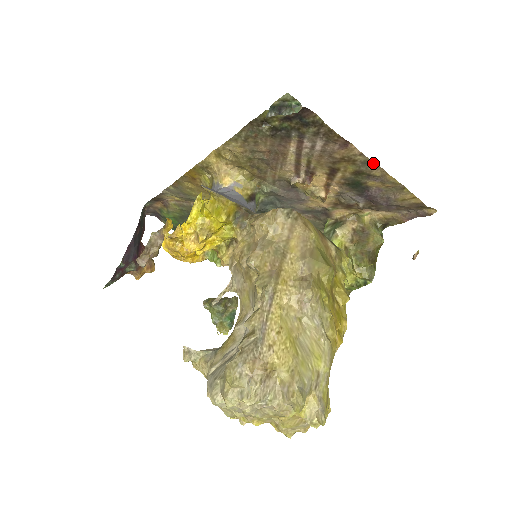
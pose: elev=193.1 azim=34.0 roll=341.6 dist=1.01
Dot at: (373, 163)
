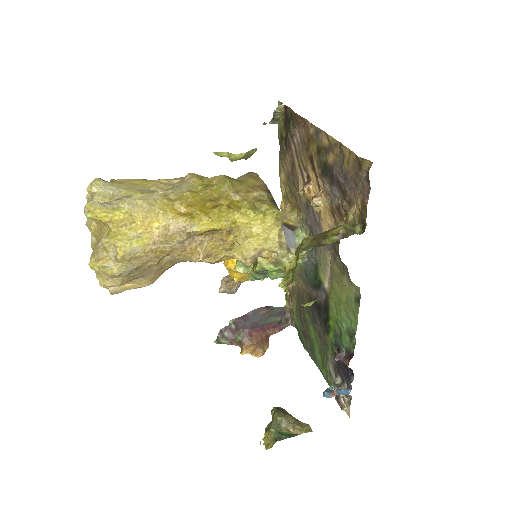
Dot at: (319, 130)
